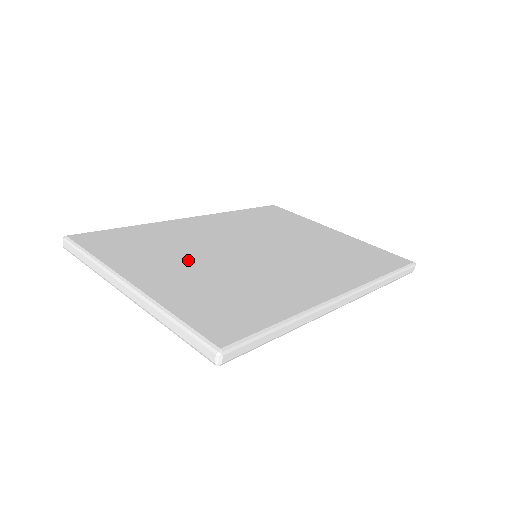
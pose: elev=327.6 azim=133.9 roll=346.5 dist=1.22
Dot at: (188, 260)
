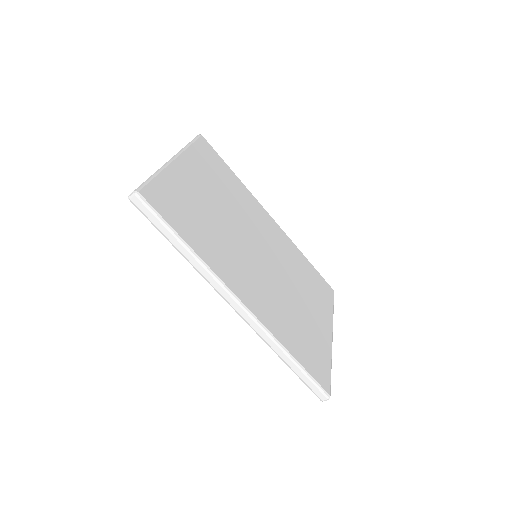
Dot at: (219, 200)
